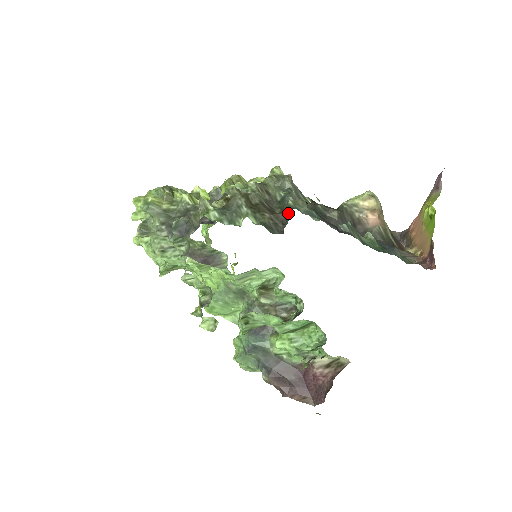
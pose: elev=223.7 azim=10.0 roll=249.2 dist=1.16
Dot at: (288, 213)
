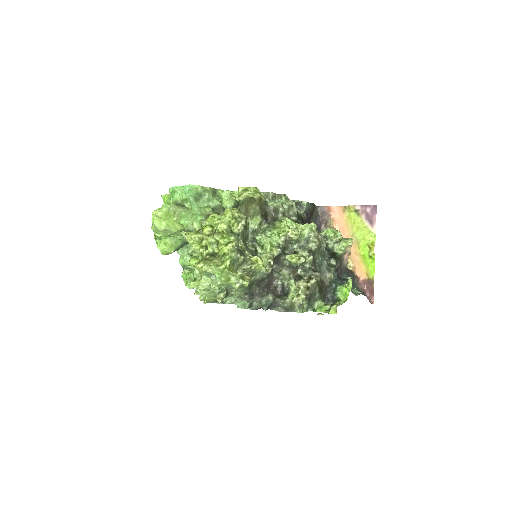
Dot at: (331, 285)
